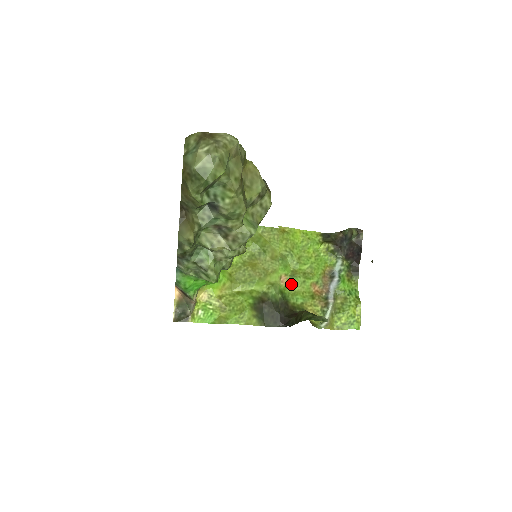
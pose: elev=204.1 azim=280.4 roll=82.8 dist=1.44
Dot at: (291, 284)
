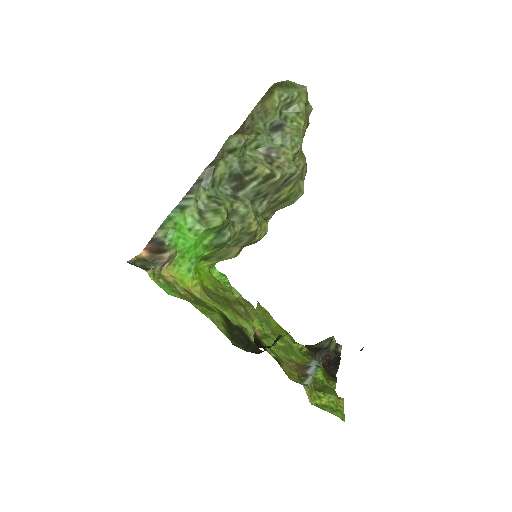
Dot at: (265, 338)
